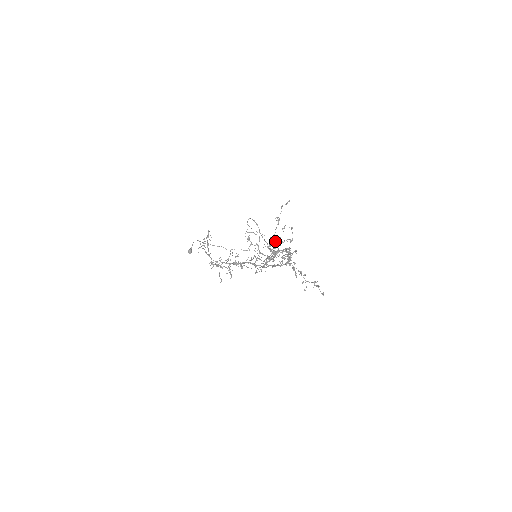
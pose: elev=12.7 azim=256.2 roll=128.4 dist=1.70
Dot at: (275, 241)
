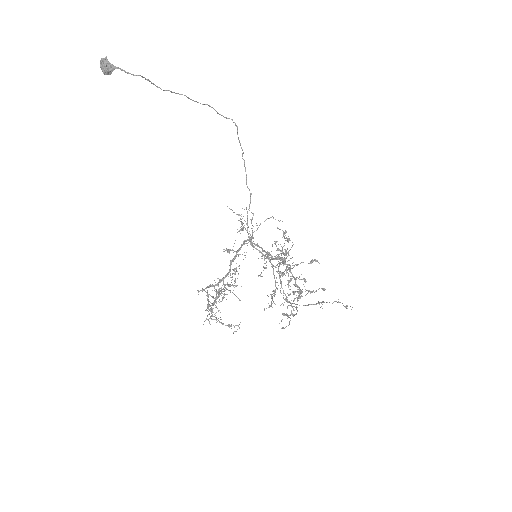
Dot at: occluded
